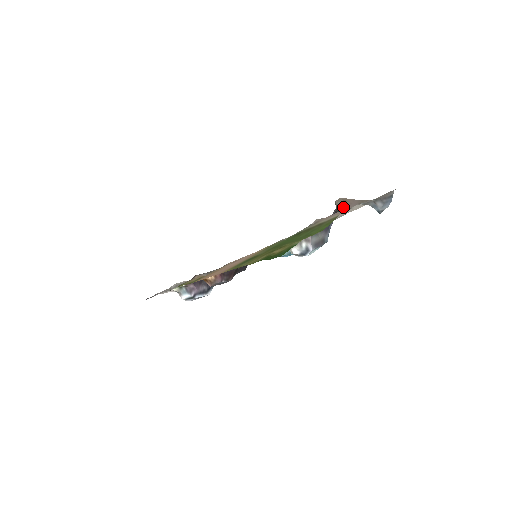
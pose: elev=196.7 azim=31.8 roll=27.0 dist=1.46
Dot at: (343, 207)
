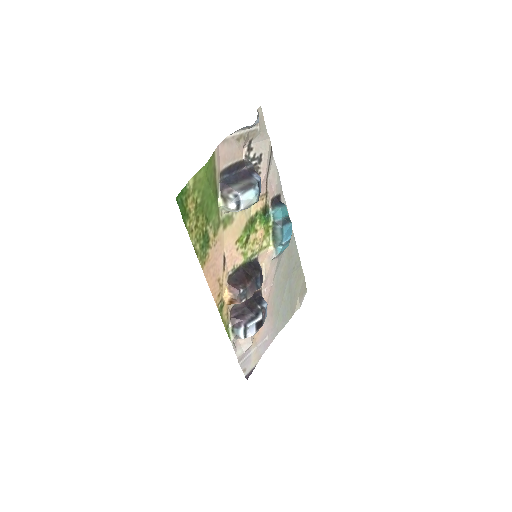
Dot at: (242, 155)
